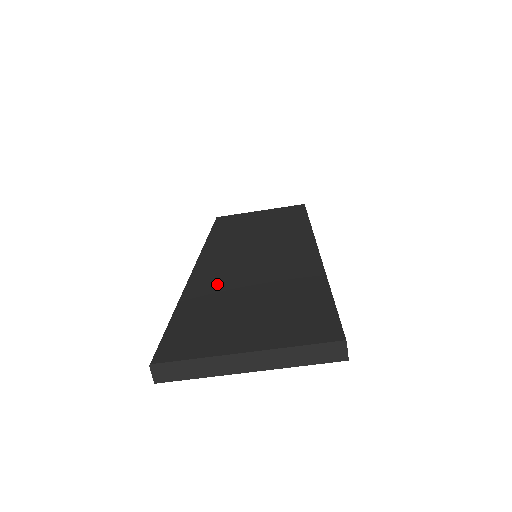
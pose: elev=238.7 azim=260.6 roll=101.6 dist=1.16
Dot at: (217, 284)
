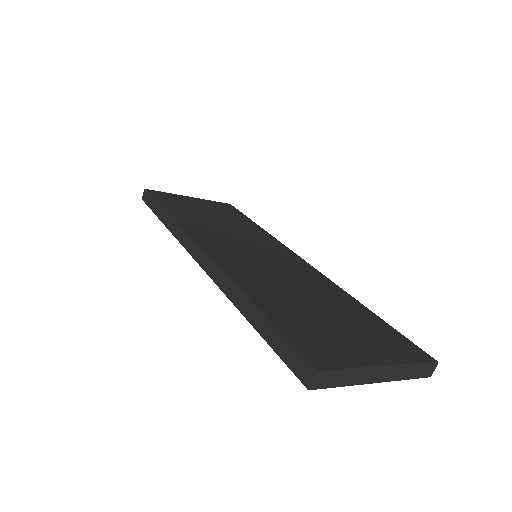
Dot at: (262, 283)
